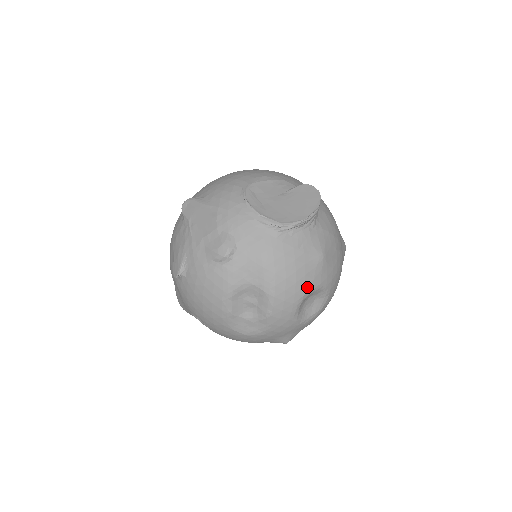
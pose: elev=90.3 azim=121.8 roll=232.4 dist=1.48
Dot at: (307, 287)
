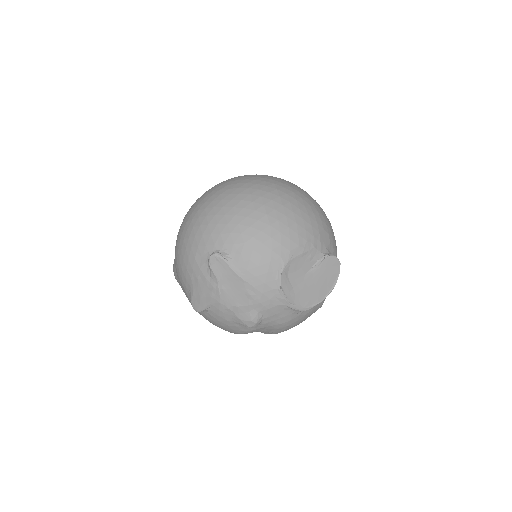
Dot at: occluded
